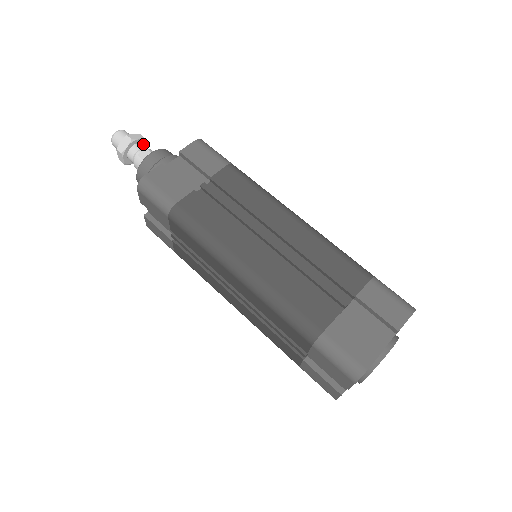
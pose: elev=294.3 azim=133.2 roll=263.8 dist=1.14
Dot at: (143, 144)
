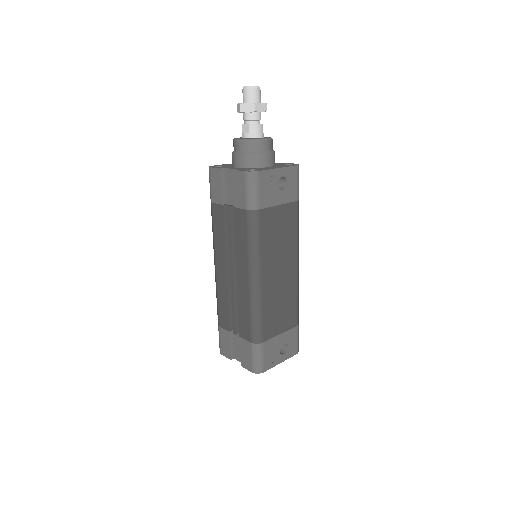
Dot at: (257, 112)
